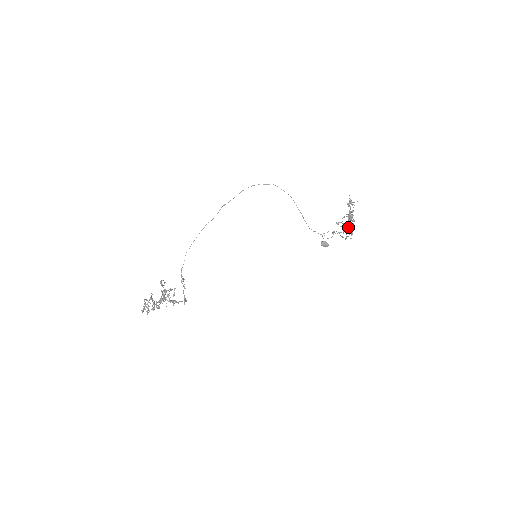
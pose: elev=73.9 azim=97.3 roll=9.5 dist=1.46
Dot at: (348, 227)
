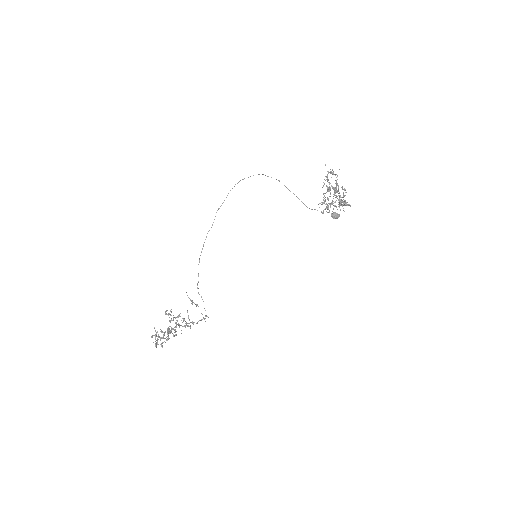
Dot at: occluded
